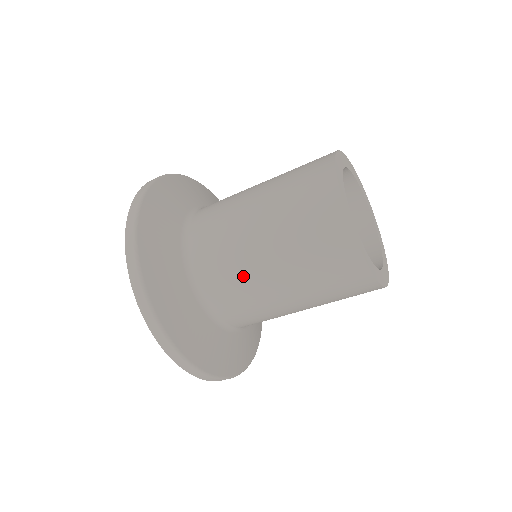
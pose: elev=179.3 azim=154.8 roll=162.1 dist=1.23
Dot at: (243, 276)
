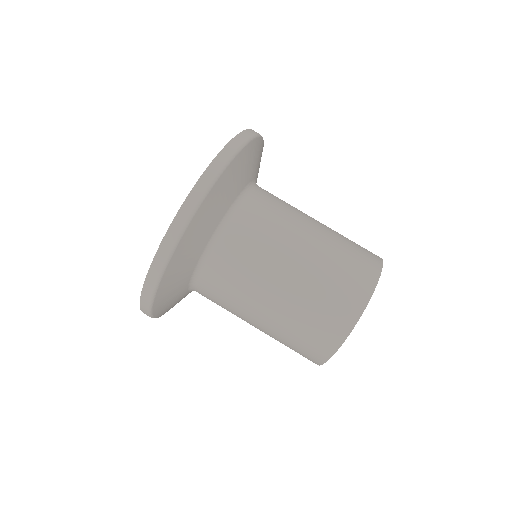
Dot at: (282, 228)
